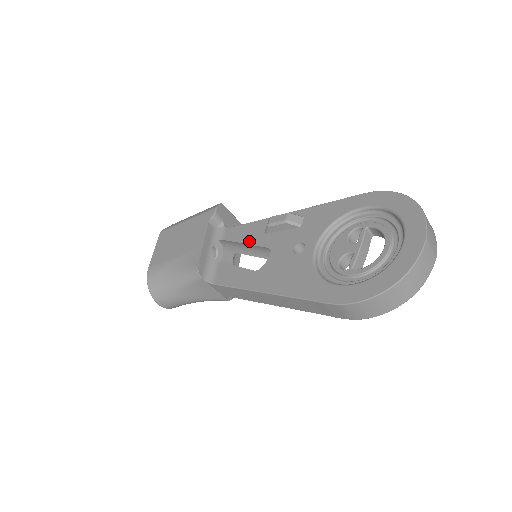
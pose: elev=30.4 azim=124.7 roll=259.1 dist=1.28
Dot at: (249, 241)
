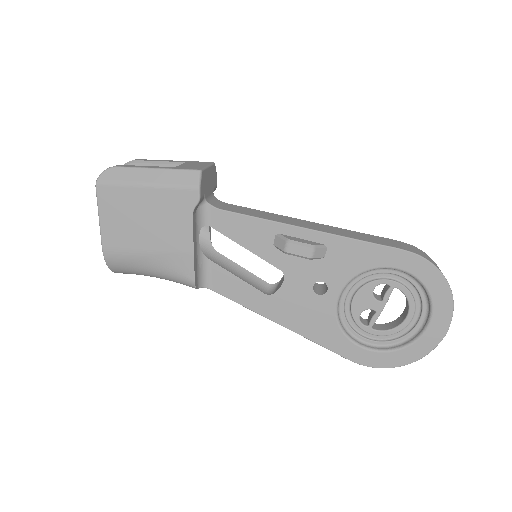
Dot at: (252, 248)
